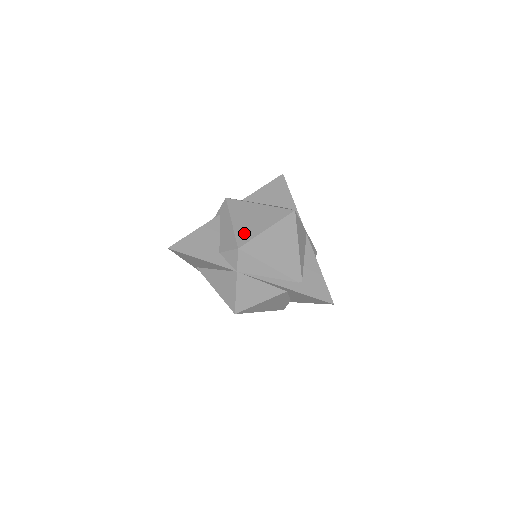
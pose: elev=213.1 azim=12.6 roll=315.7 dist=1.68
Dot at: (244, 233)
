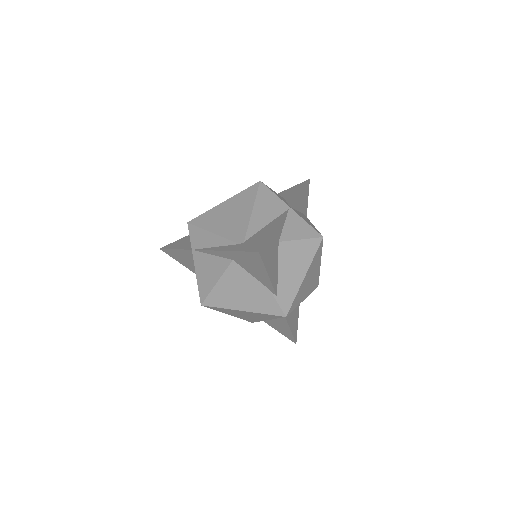
Dot at: occluded
